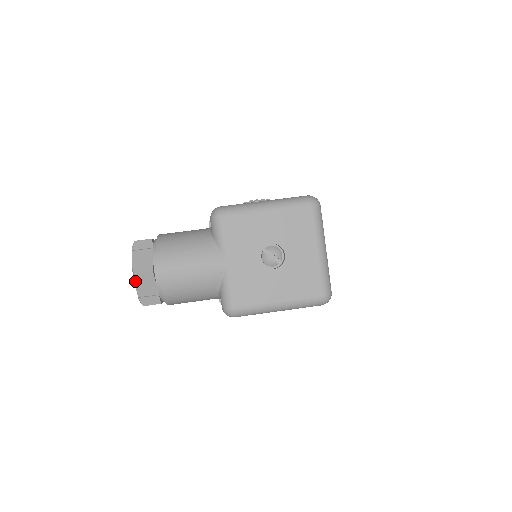
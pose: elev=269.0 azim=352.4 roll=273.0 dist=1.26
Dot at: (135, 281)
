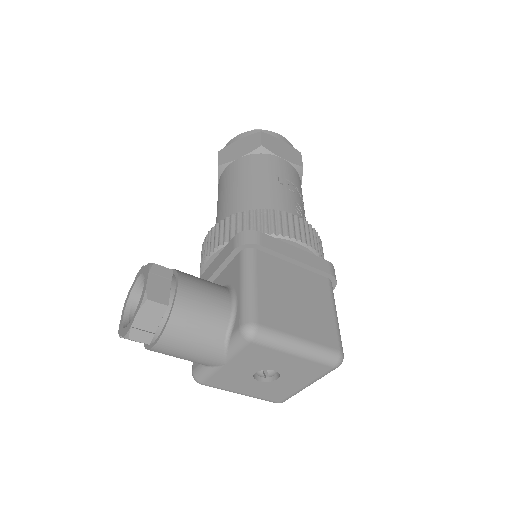
Dot at: occluded
